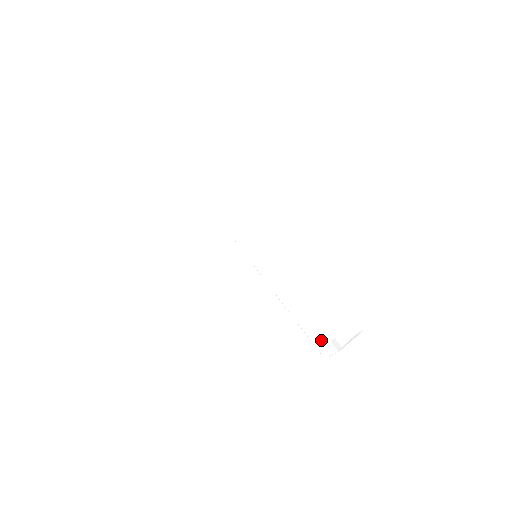
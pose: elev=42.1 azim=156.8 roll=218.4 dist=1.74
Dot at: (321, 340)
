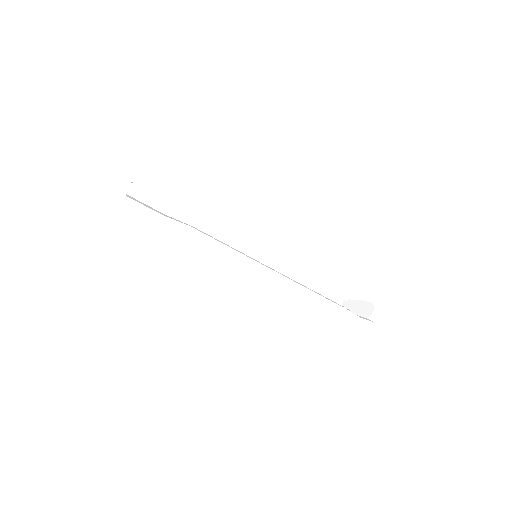
Dot at: (336, 297)
